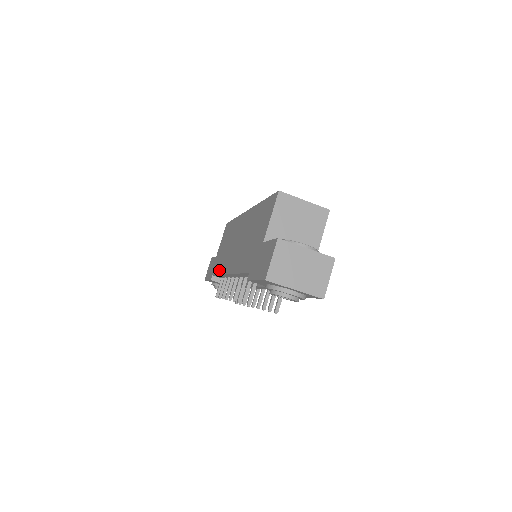
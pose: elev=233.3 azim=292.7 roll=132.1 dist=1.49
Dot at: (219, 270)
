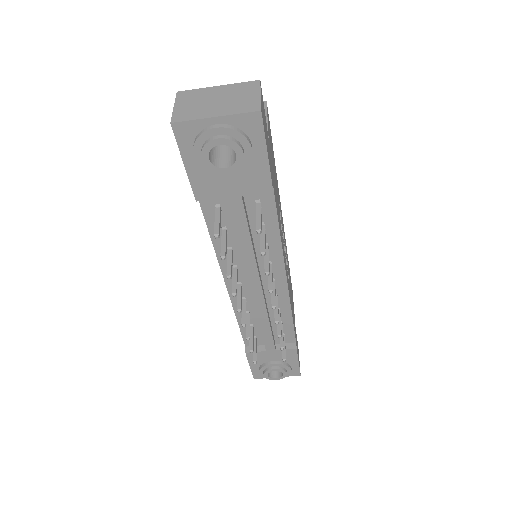
Dot at: occluded
